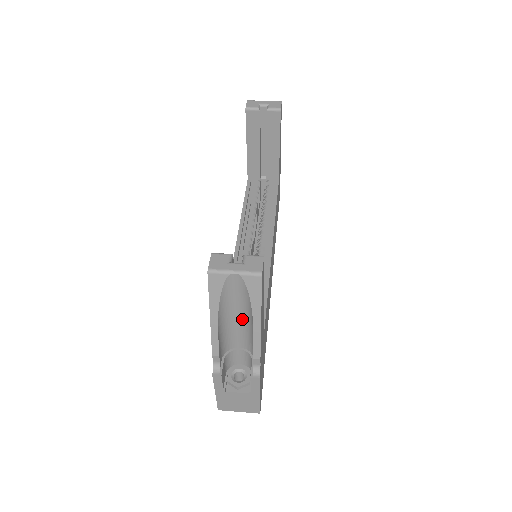
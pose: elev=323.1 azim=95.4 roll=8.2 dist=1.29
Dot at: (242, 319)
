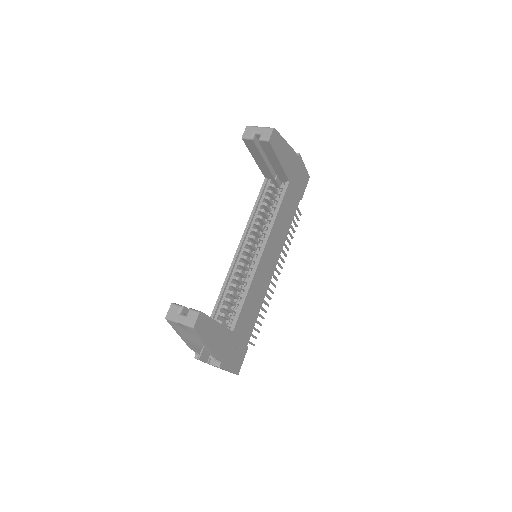
Dot at: occluded
